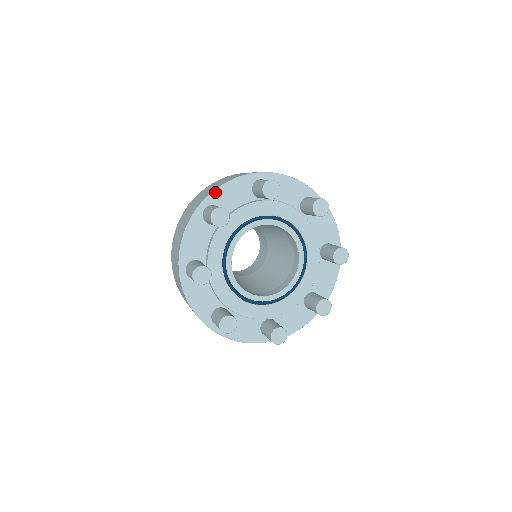
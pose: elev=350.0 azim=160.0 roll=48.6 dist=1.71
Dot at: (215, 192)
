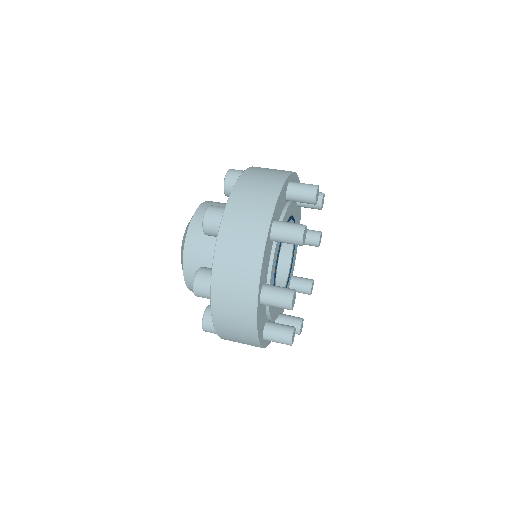
Dot at: (260, 282)
